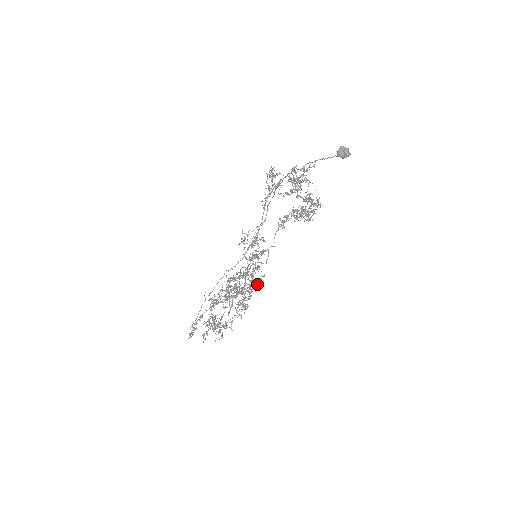
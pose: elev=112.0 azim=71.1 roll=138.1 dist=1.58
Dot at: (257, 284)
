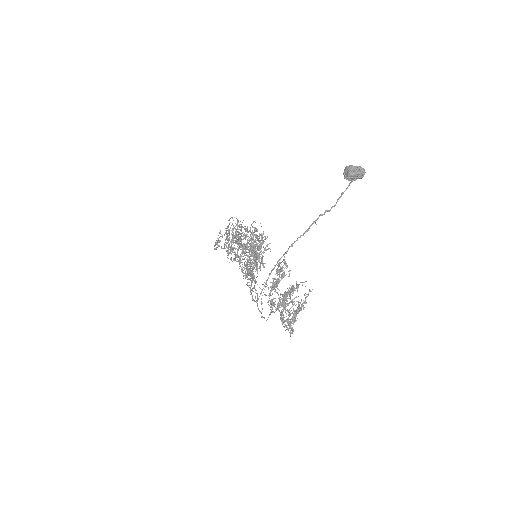
Dot at: (263, 266)
